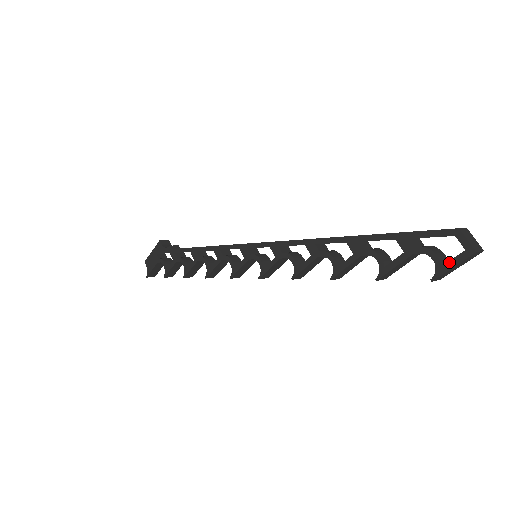
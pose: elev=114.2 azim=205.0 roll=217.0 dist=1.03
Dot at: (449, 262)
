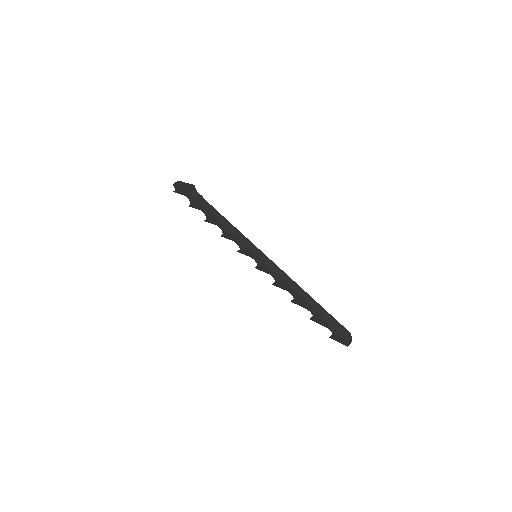
Dot at: (338, 340)
